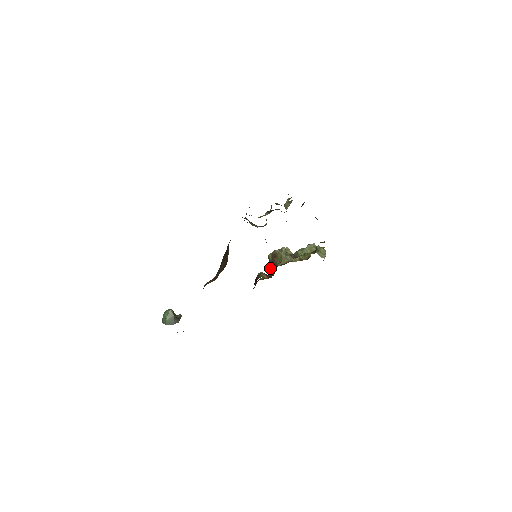
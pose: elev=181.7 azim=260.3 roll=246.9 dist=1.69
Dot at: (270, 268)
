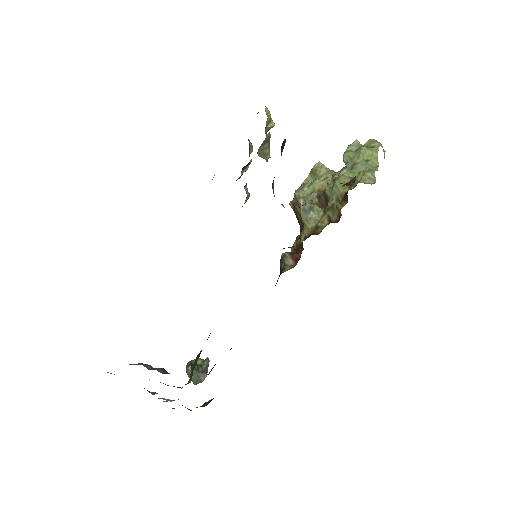
Dot at: occluded
